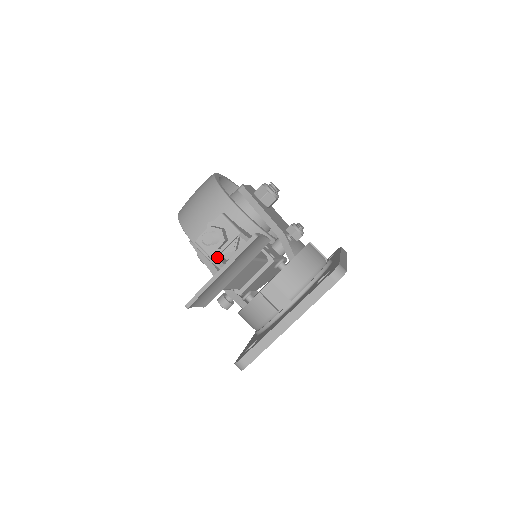
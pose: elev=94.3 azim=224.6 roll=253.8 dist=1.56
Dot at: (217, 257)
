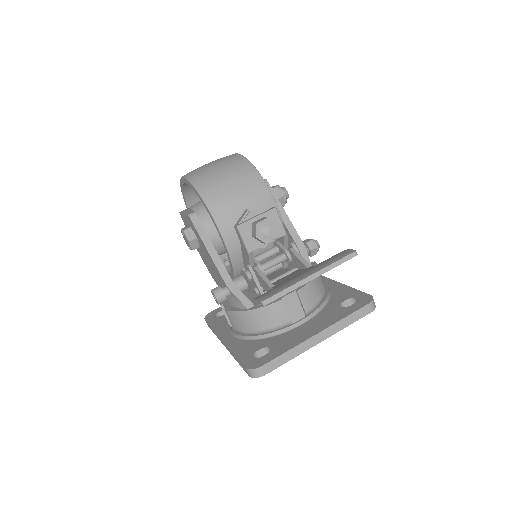
Dot at: occluded
